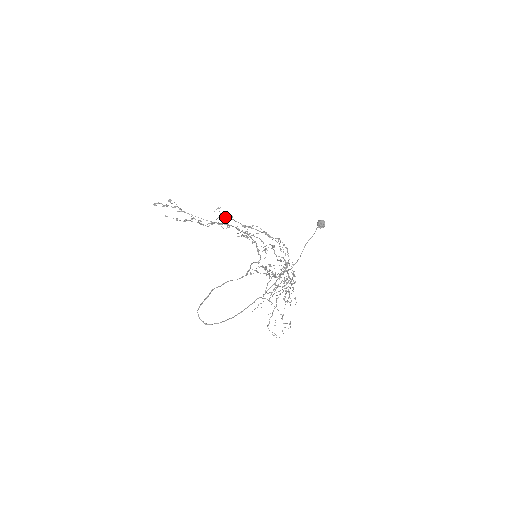
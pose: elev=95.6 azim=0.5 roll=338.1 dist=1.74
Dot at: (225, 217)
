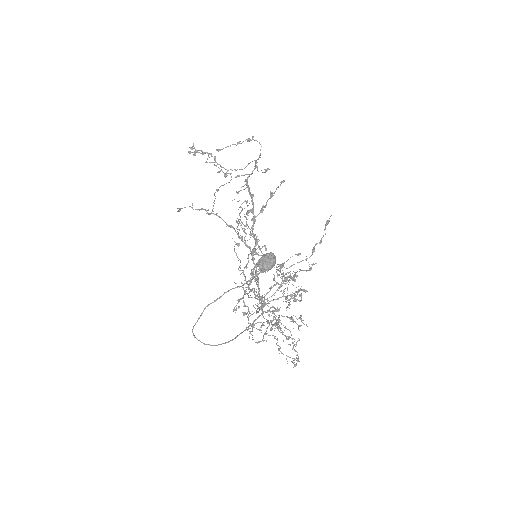
Dot at: occluded
